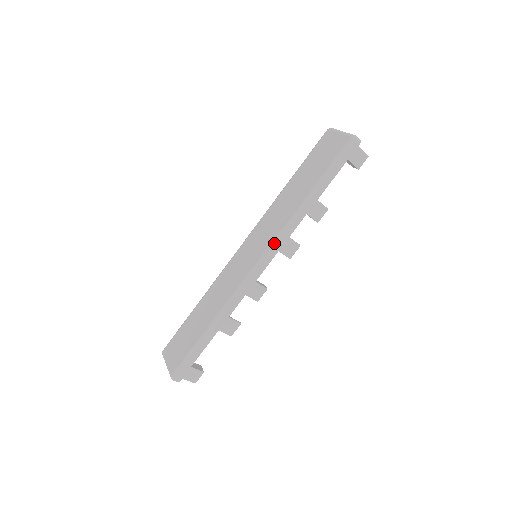
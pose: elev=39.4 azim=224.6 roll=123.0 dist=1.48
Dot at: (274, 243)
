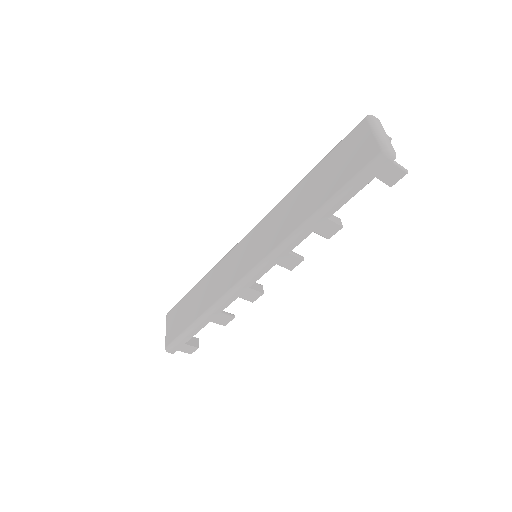
Dot at: (268, 258)
